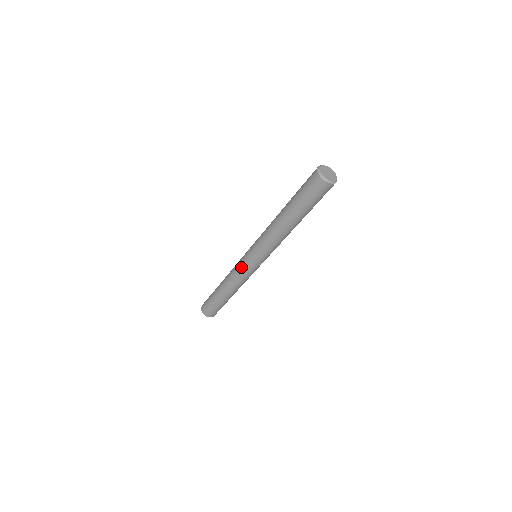
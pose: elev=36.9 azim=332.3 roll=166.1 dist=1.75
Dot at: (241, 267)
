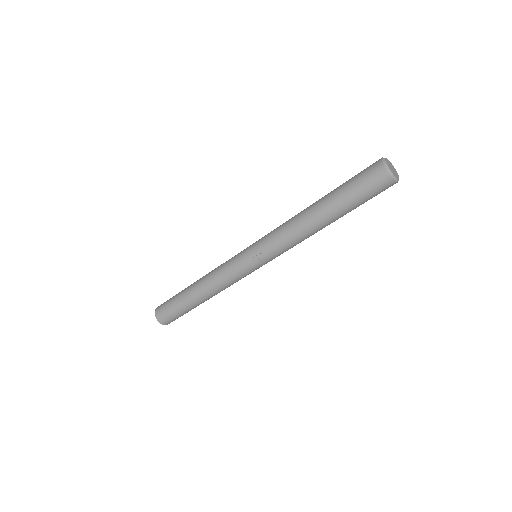
Dot at: (232, 261)
